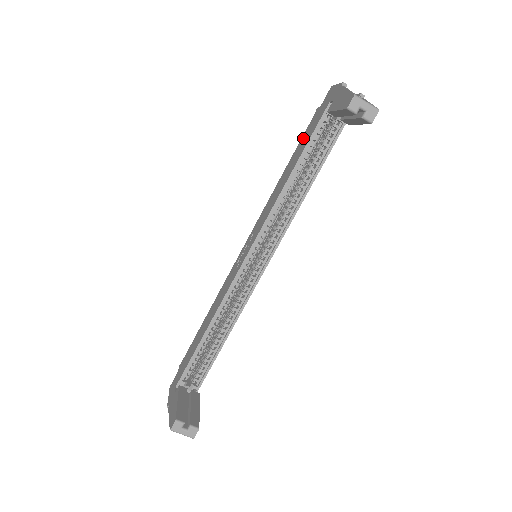
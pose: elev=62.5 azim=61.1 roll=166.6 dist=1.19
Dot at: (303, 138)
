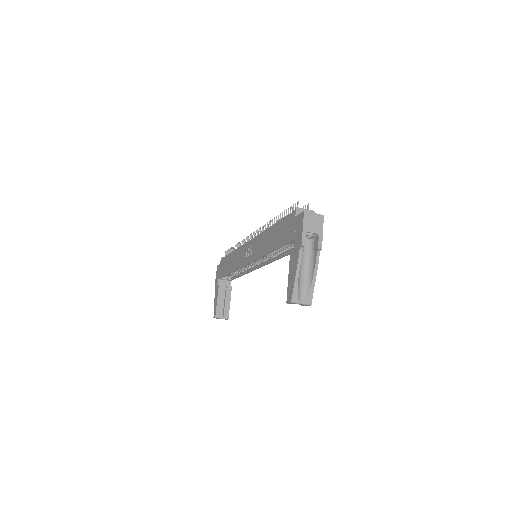
Dot at: (283, 225)
